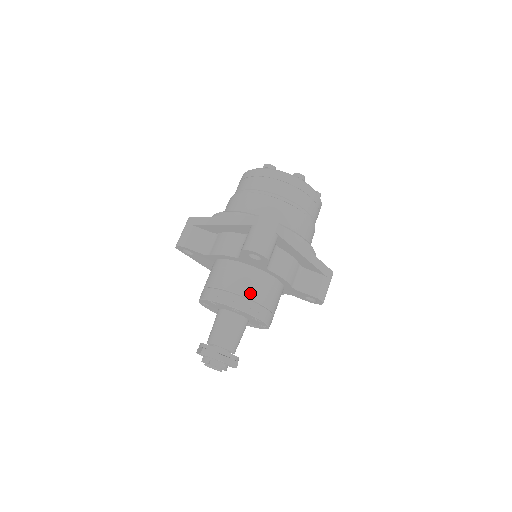
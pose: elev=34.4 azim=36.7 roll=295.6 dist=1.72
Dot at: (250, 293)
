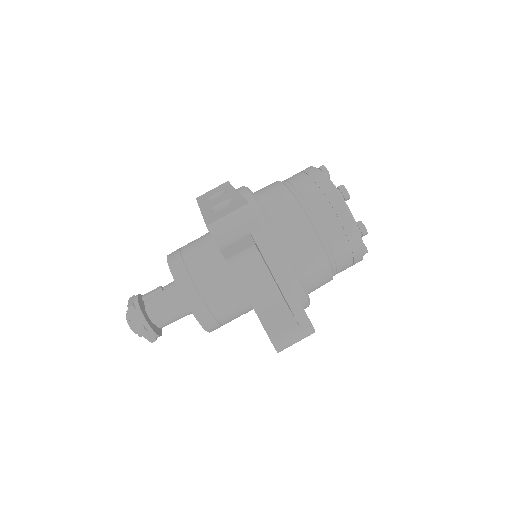
Dot at: (228, 322)
